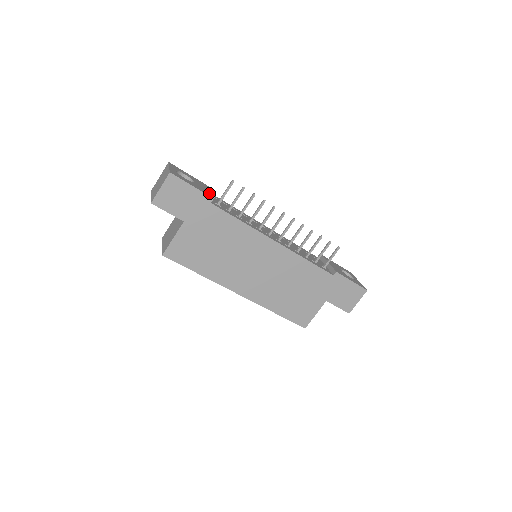
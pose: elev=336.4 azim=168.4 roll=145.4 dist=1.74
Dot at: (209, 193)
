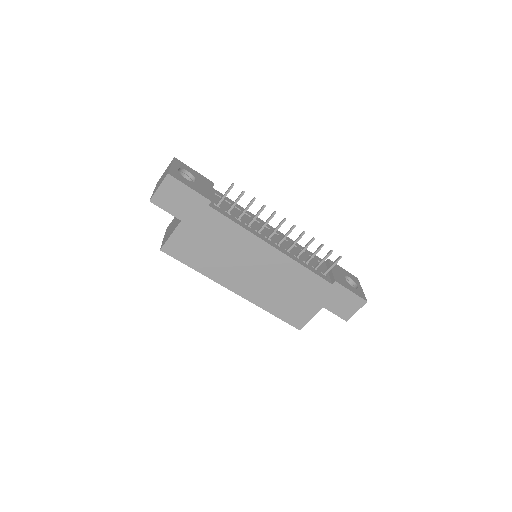
Dot at: (209, 194)
